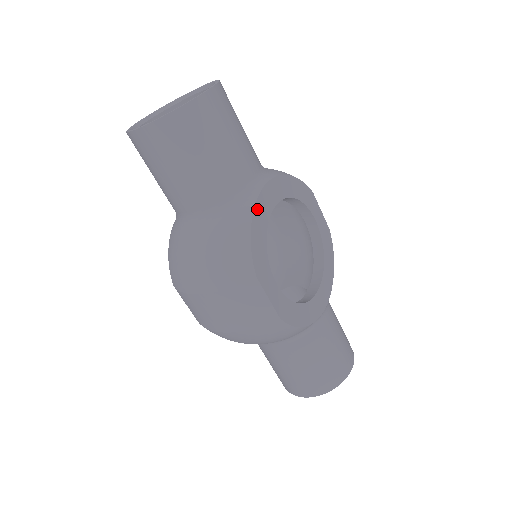
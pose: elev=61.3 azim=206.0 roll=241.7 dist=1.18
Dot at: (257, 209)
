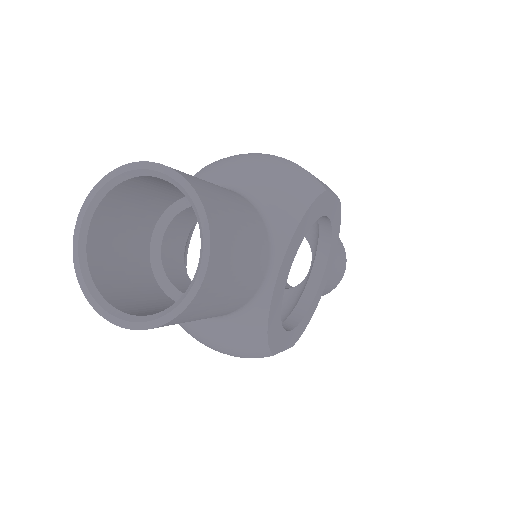
Dot at: (272, 309)
